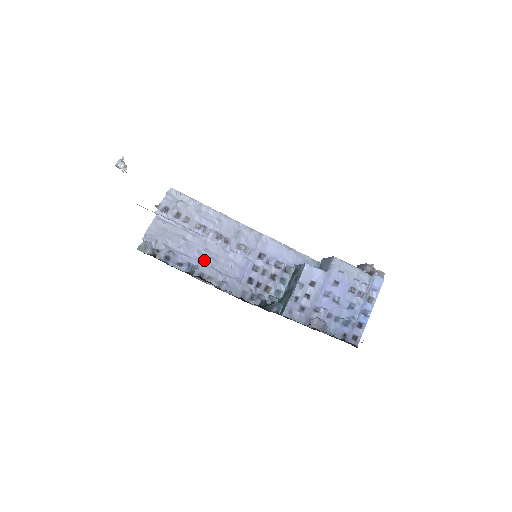
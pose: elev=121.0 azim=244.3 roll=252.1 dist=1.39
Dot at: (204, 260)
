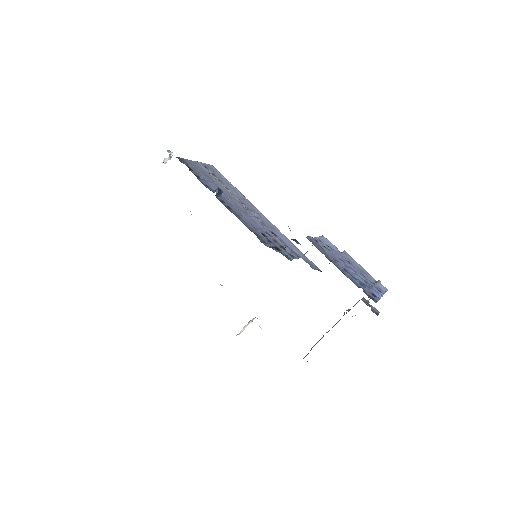
Dot at: (227, 199)
